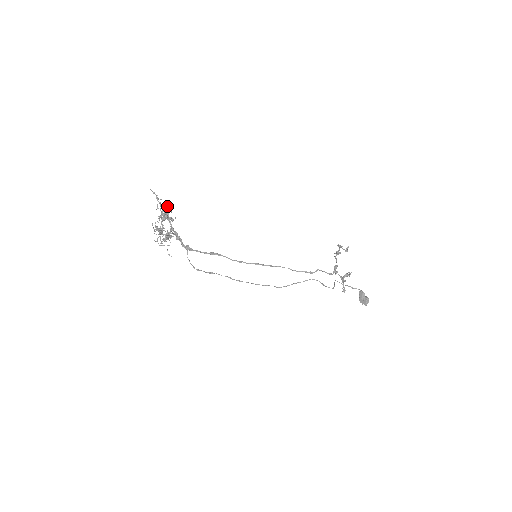
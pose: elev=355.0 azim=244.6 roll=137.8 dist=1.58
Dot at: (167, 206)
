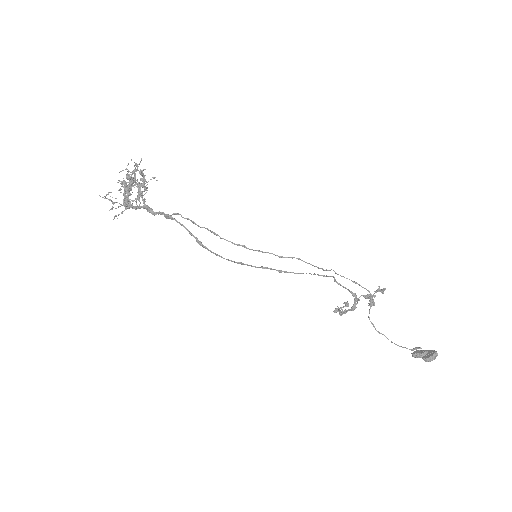
Dot at: occluded
